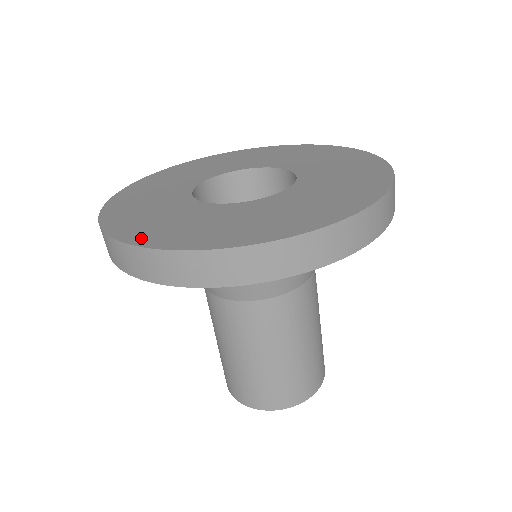
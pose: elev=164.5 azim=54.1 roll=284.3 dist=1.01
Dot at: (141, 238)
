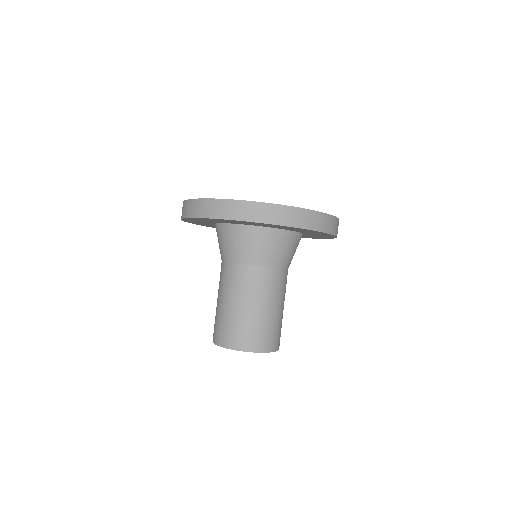
Dot at: occluded
